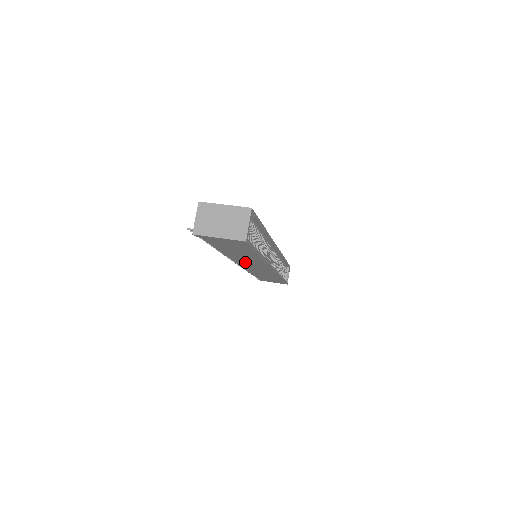
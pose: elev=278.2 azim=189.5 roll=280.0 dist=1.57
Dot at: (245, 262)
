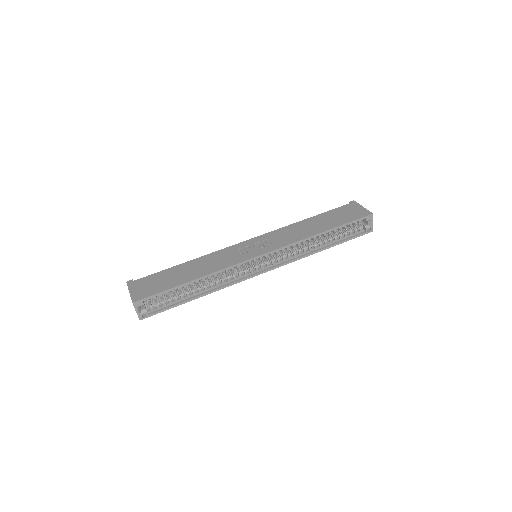
Dot at: occluded
